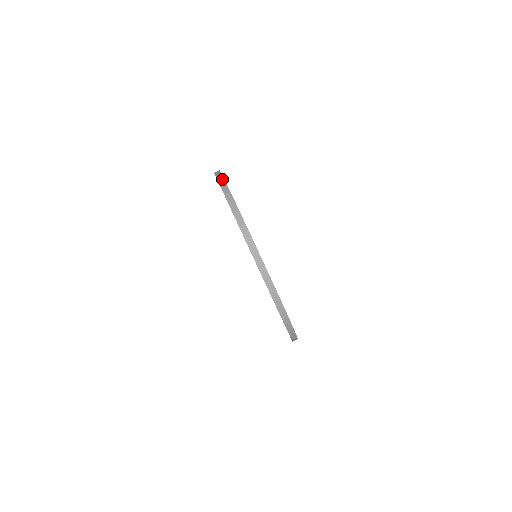
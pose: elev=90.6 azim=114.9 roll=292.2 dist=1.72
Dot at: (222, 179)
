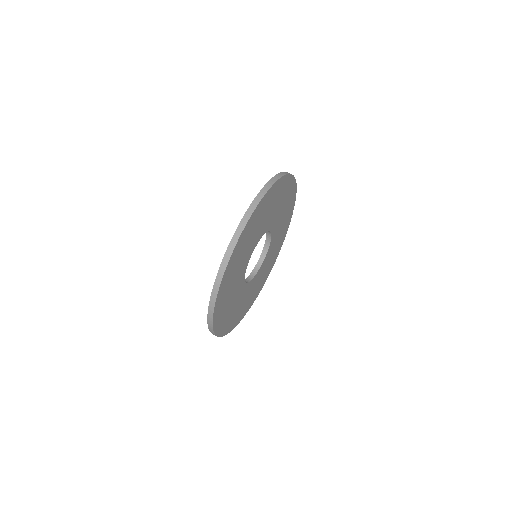
Dot at: occluded
